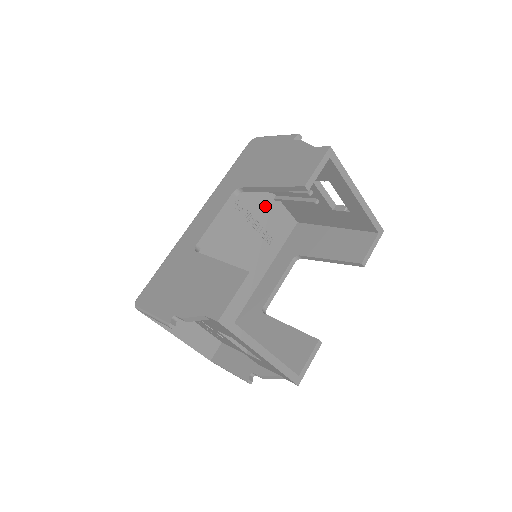
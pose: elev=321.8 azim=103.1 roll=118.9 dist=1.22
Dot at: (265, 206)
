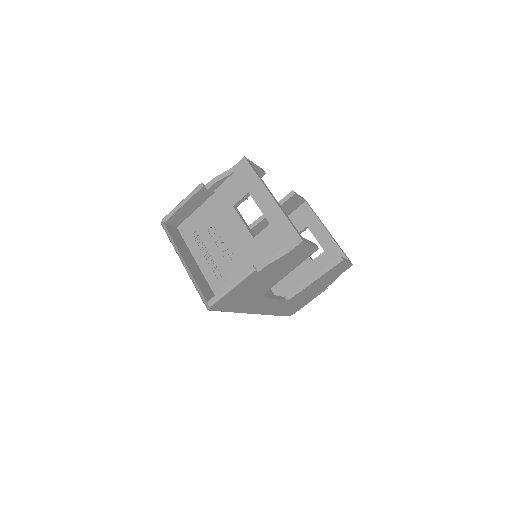
Dot at: occluded
